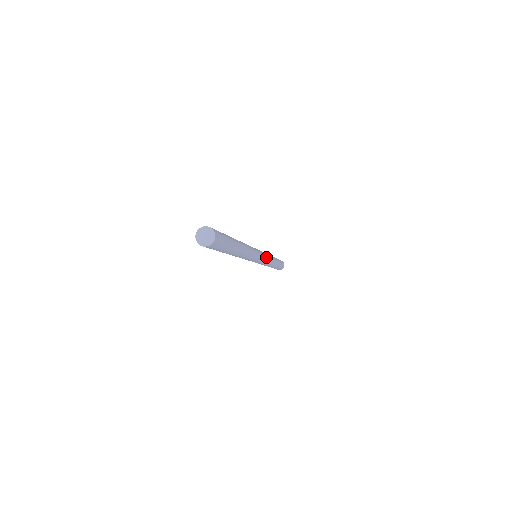
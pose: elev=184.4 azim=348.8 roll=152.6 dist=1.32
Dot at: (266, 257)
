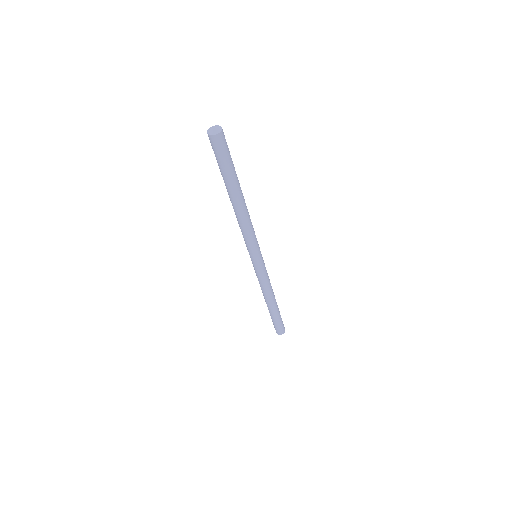
Dot at: occluded
